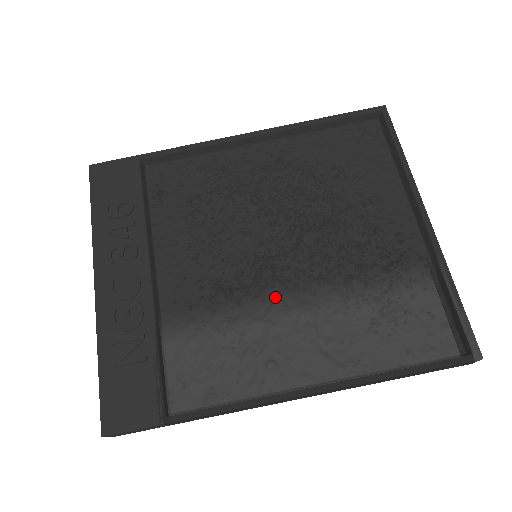
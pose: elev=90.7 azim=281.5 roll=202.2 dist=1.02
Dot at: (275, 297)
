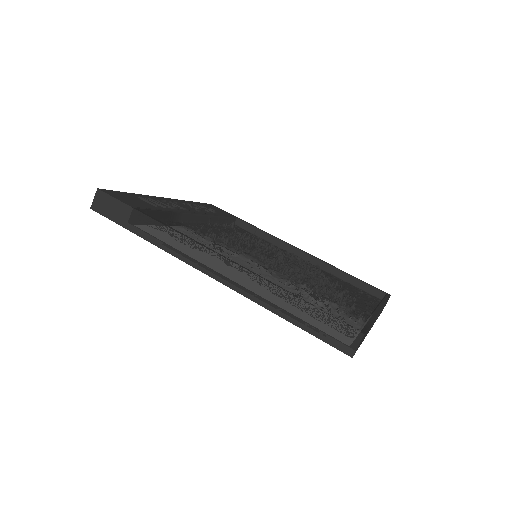
Dot at: (251, 256)
